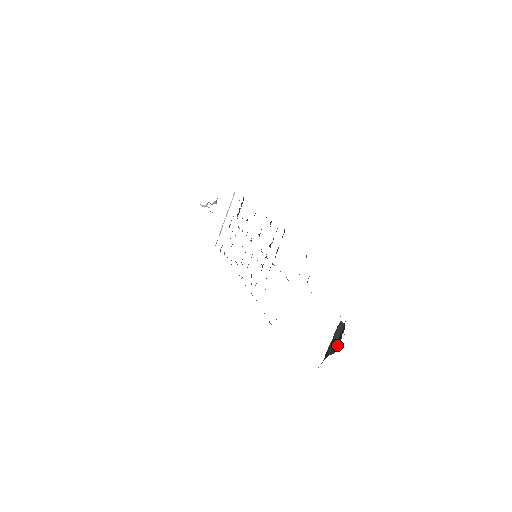
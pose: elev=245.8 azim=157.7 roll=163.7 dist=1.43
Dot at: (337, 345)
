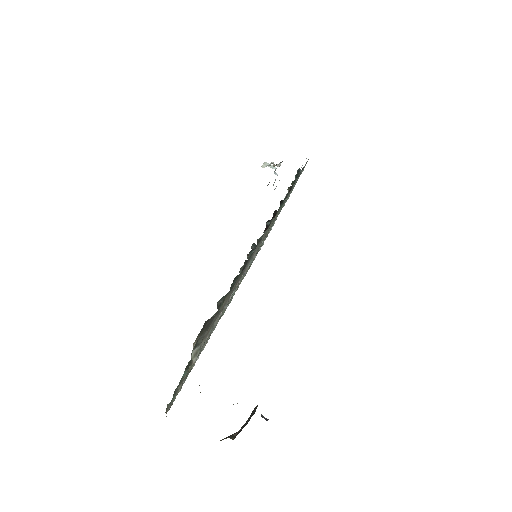
Dot at: (240, 431)
